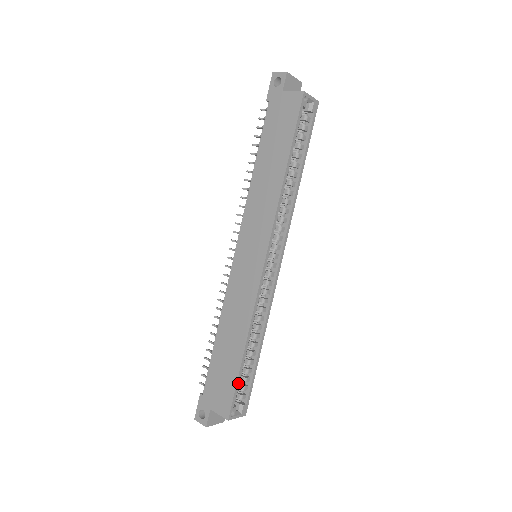
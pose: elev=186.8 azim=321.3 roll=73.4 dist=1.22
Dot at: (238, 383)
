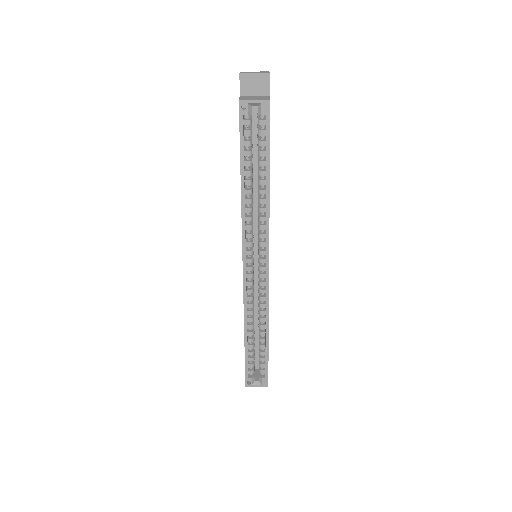
Dot at: (247, 361)
